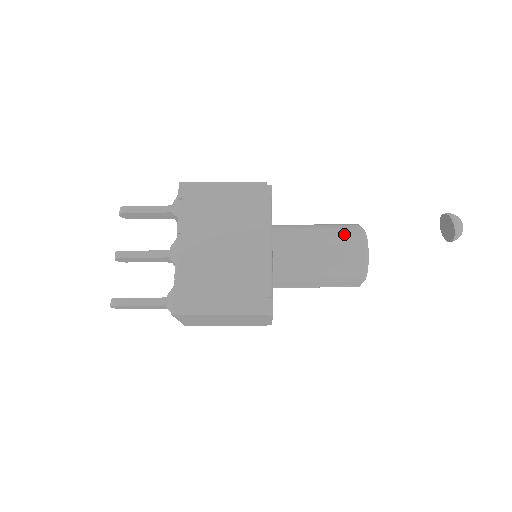
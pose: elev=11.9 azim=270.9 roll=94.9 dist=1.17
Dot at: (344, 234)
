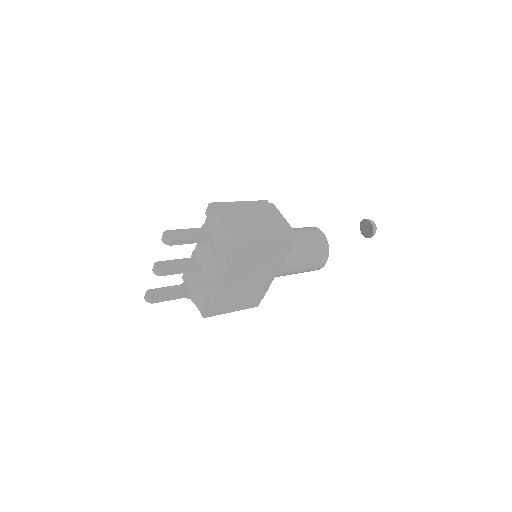
Dot at: (319, 258)
